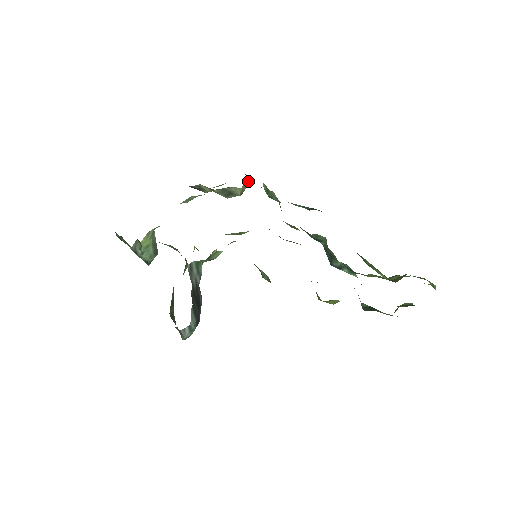
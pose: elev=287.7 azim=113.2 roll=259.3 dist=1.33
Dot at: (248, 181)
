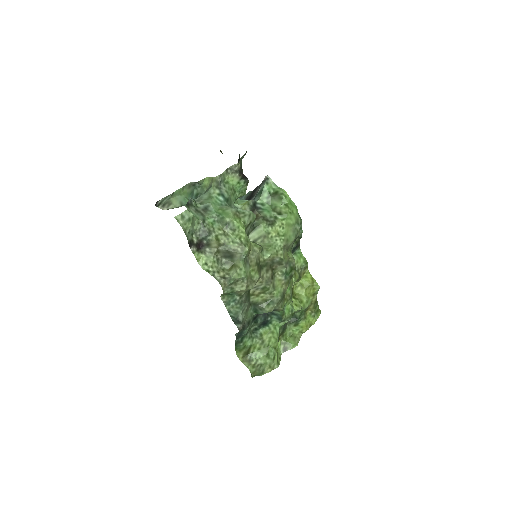
Dot at: (238, 272)
